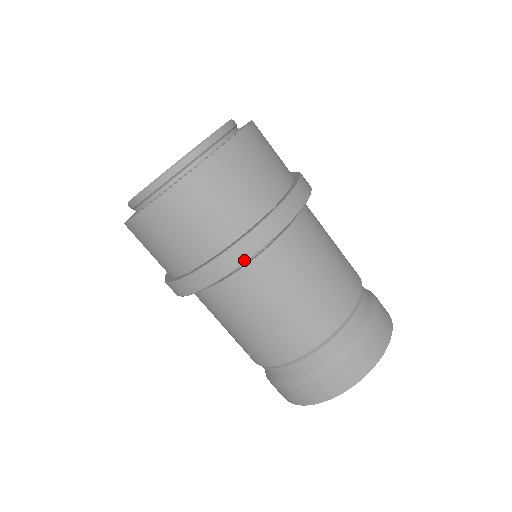
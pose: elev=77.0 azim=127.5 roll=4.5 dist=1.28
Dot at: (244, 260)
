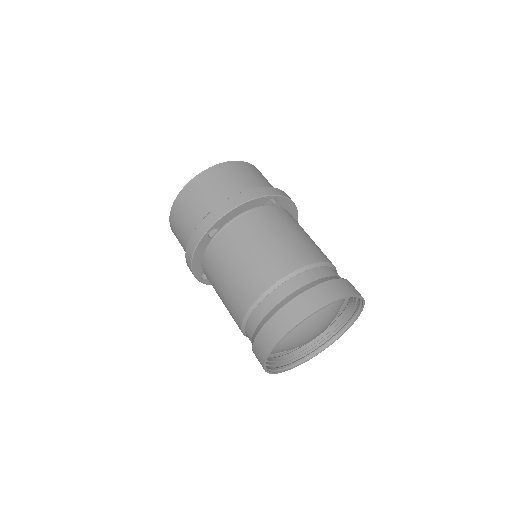
Dot at: (241, 202)
